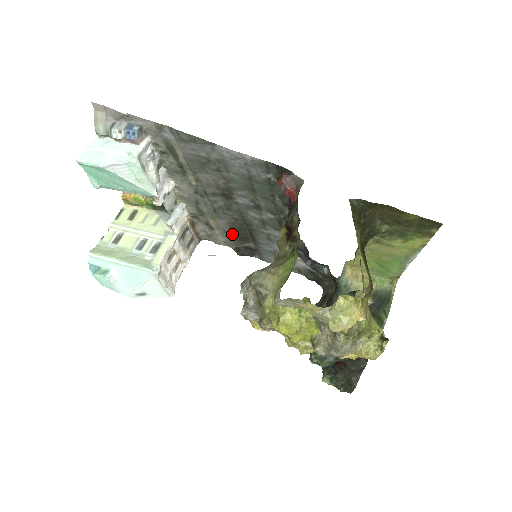
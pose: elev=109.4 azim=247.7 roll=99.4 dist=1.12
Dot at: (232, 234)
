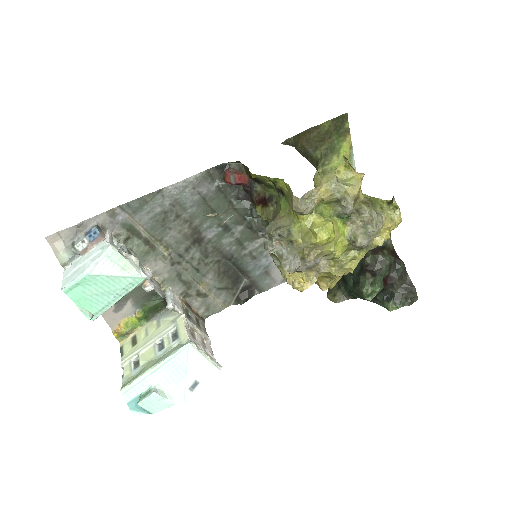
Dot at: (224, 285)
